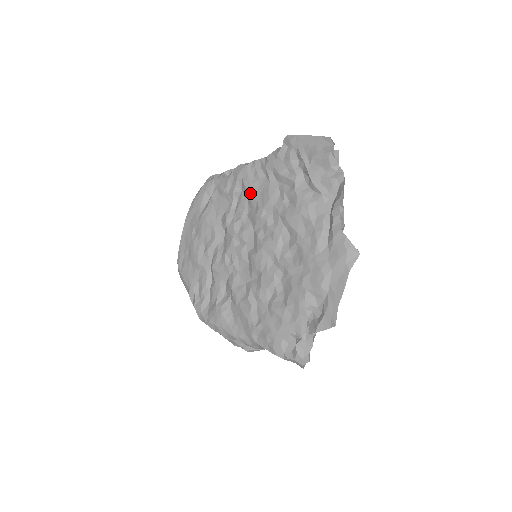
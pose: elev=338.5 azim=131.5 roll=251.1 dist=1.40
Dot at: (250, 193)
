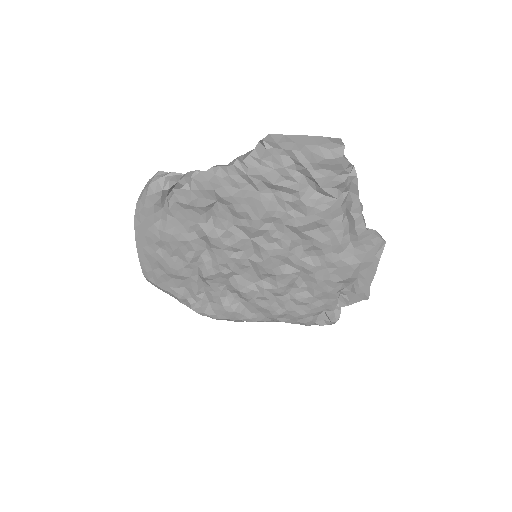
Dot at: (233, 205)
